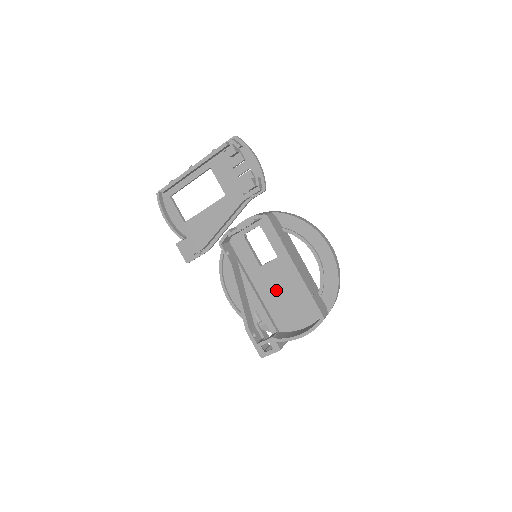
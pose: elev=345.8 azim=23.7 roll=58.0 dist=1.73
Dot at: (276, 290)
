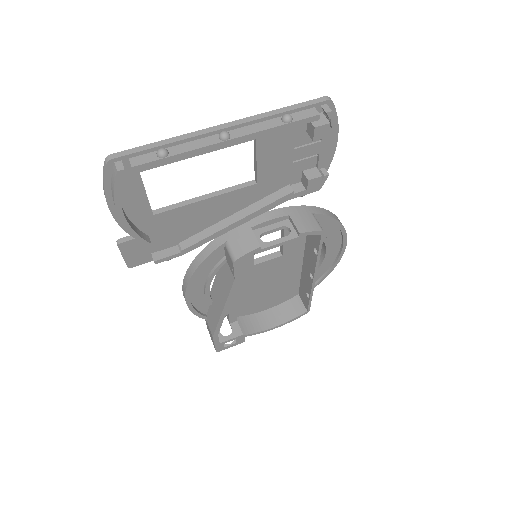
Dot at: (258, 285)
